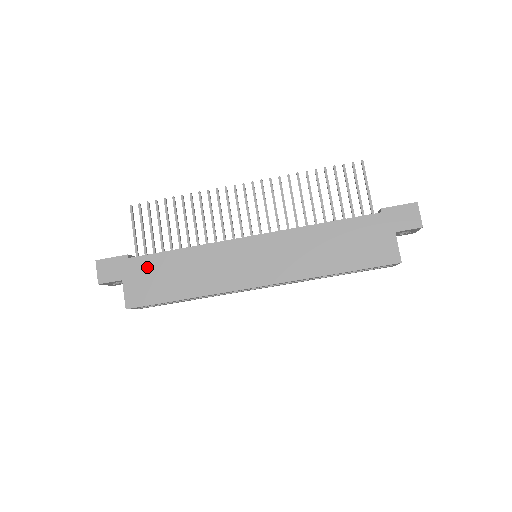
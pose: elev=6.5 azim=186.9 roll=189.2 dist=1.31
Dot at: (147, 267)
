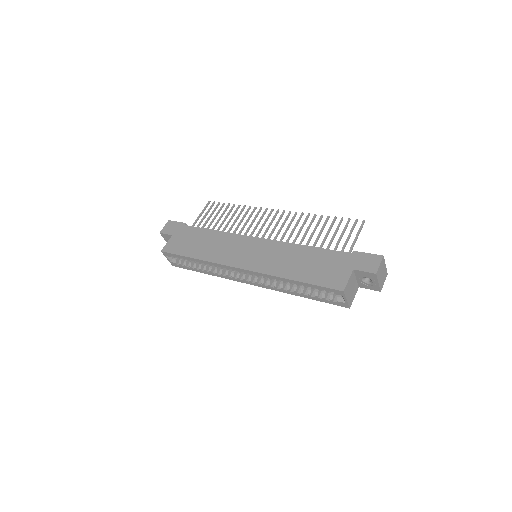
Dot at: (190, 233)
